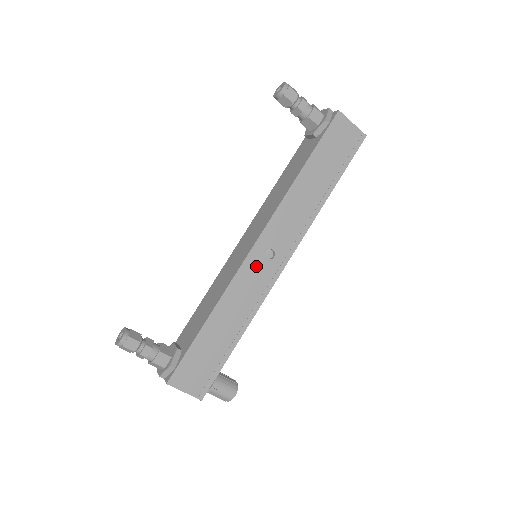
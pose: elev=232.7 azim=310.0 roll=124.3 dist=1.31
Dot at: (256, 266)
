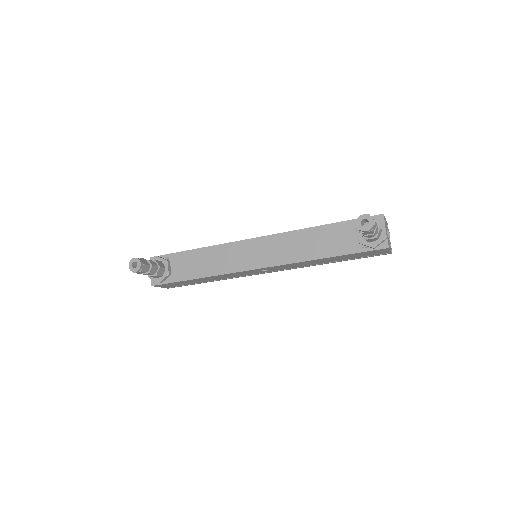
Dot at: (250, 272)
